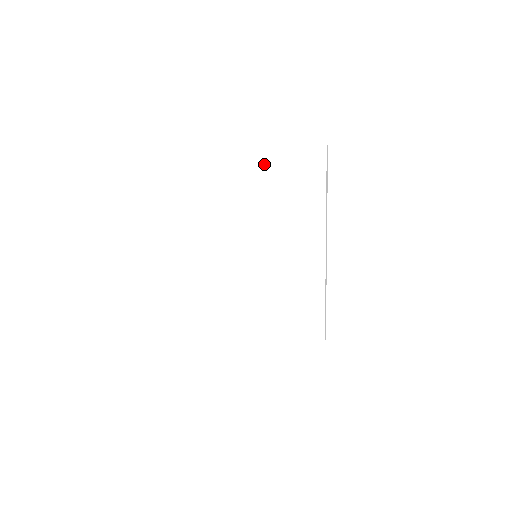
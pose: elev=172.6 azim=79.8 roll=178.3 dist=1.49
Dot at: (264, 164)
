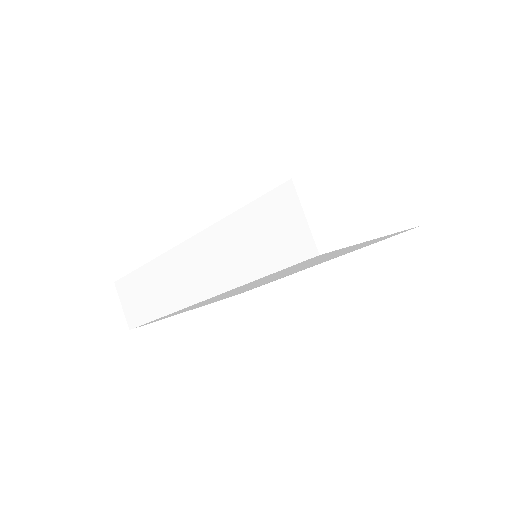
Dot at: occluded
